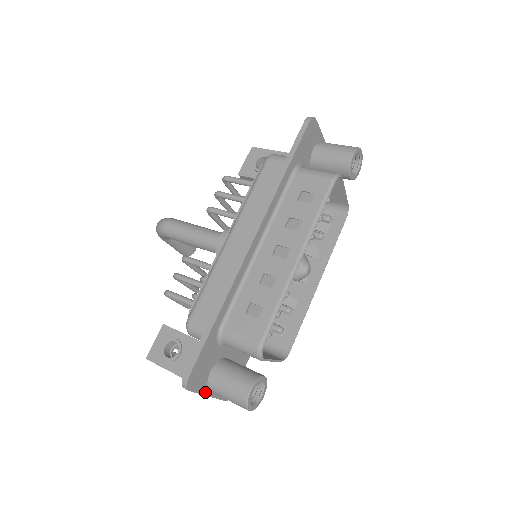
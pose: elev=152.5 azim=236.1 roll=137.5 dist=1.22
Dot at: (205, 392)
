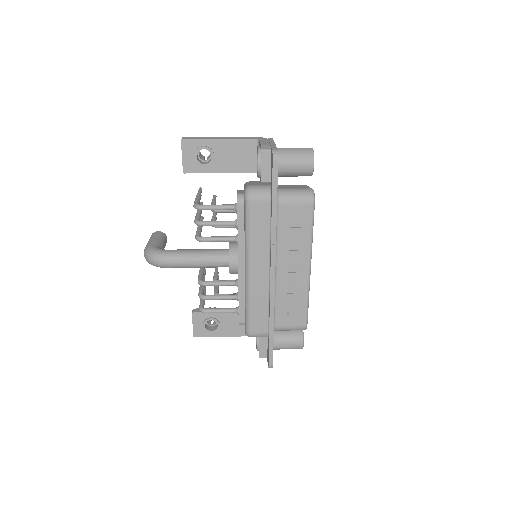
Dot at: occluded
